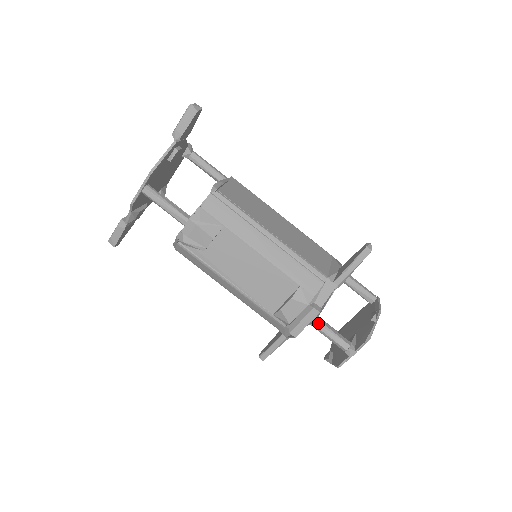
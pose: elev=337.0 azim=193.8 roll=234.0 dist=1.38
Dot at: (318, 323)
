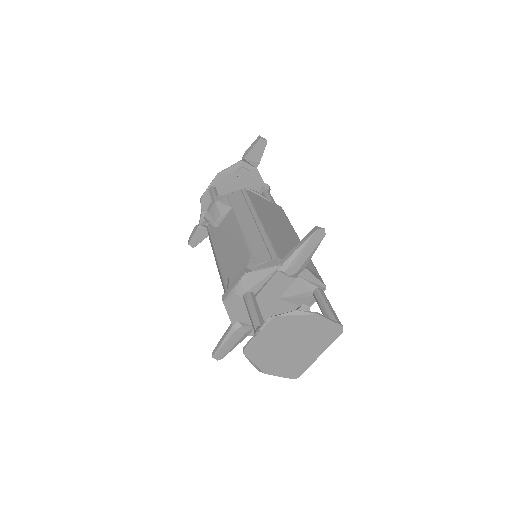
Dot at: (248, 295)
